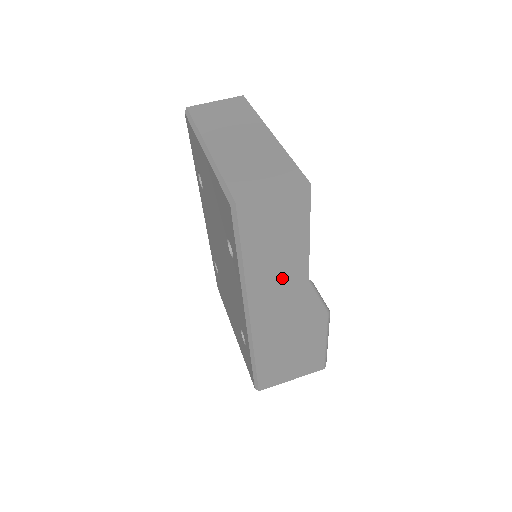
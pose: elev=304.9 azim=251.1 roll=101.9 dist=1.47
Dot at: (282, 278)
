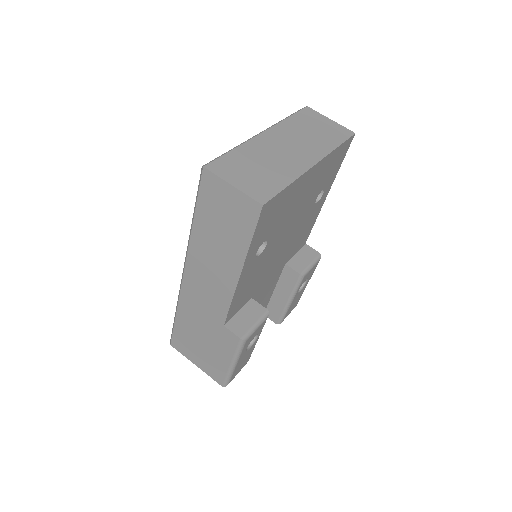
Dot at: (216, 266)
